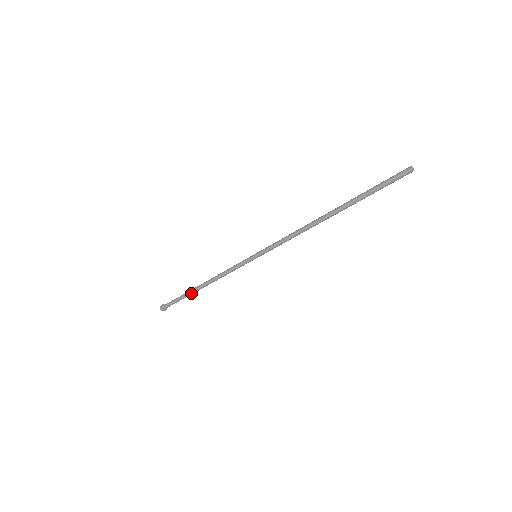
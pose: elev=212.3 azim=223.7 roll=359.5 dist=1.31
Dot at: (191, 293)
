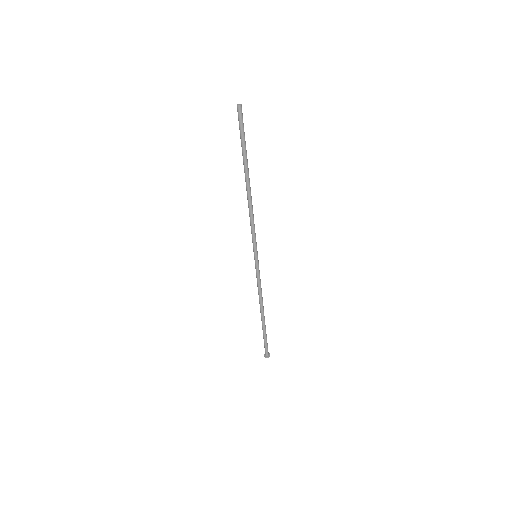
Dot at: (262, 325)
